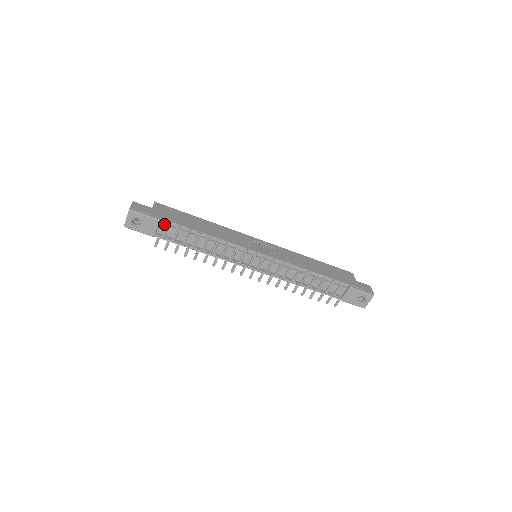
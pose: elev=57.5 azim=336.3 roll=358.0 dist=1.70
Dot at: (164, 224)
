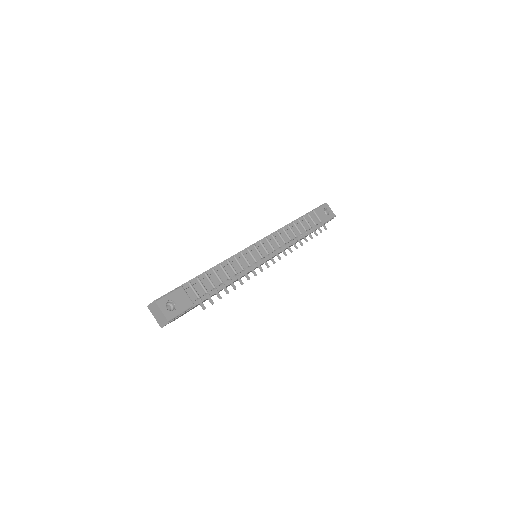
Dot at: (187, 287)
